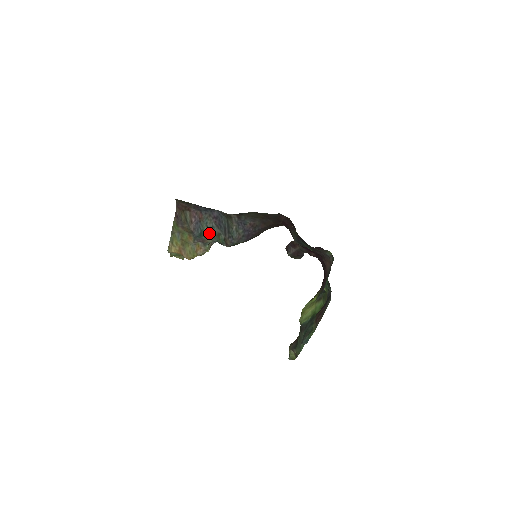
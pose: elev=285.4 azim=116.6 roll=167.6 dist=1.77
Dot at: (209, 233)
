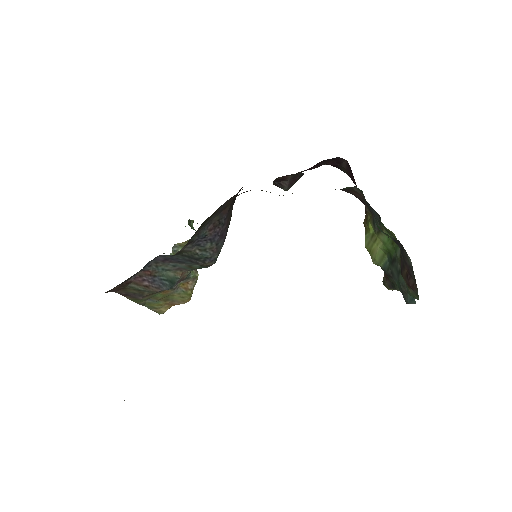
Dot at: (178, 271)
